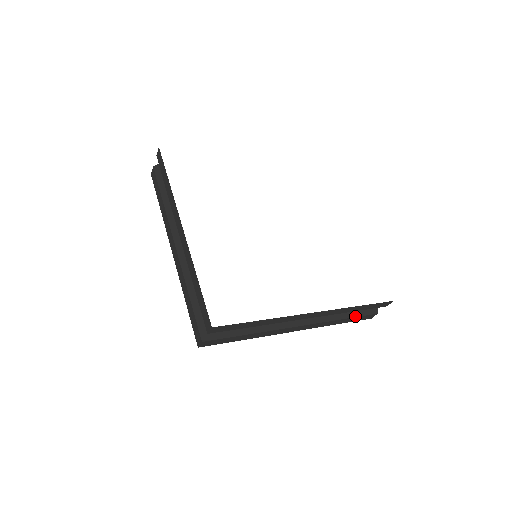
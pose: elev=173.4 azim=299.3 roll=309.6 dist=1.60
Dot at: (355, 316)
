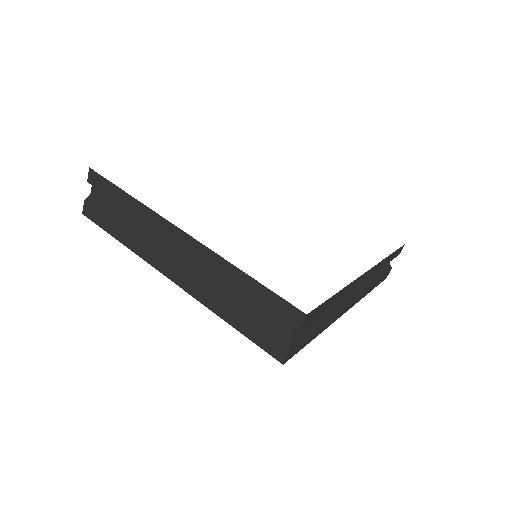
Dot at: (380, 276)
